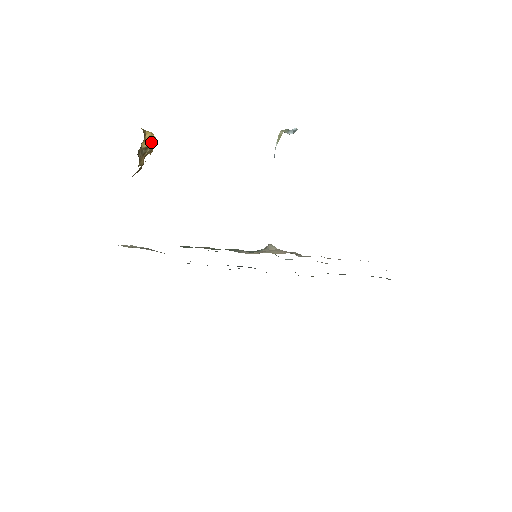
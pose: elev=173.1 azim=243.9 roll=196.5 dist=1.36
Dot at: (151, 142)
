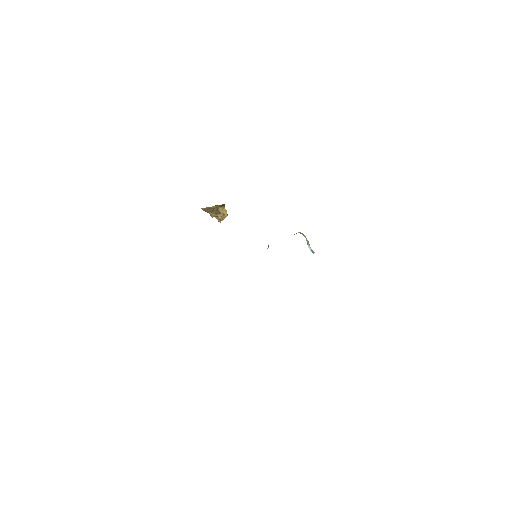
Dot at: (224, 214)
